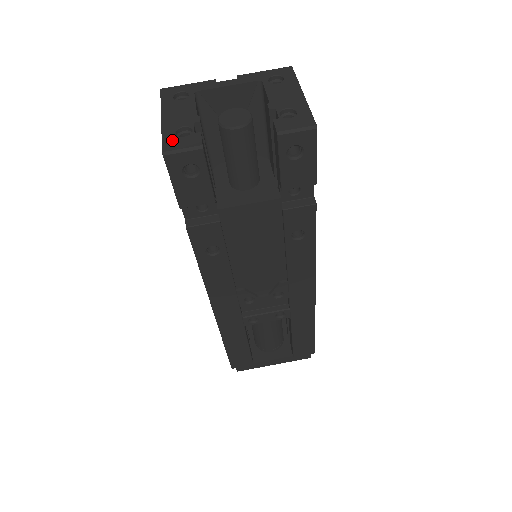
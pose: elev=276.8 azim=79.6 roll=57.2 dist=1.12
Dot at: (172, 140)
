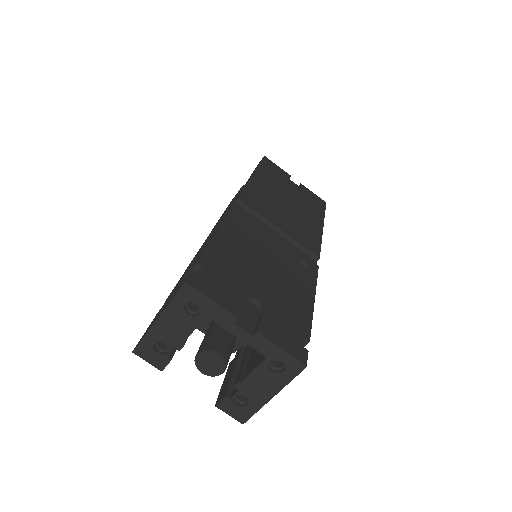
Dot at: (146, 349)
